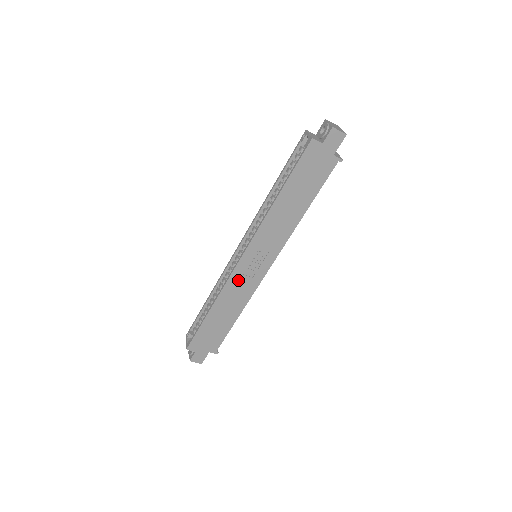
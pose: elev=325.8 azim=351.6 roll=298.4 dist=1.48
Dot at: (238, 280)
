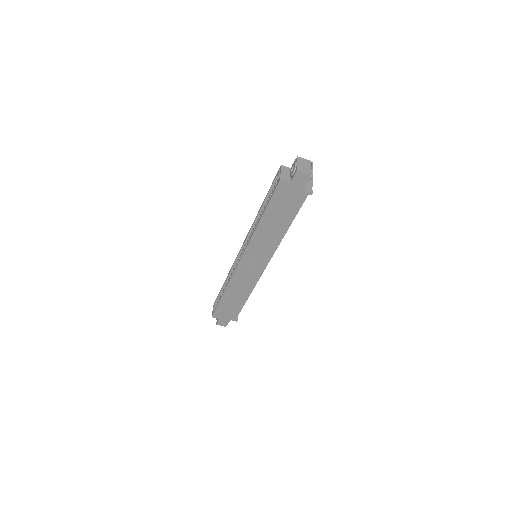
Dot at: (241, 275)
